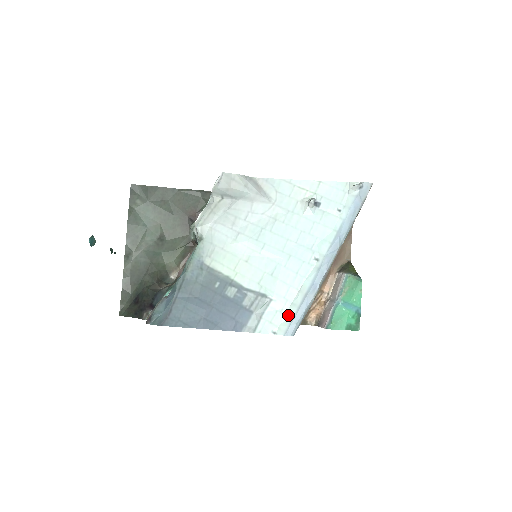
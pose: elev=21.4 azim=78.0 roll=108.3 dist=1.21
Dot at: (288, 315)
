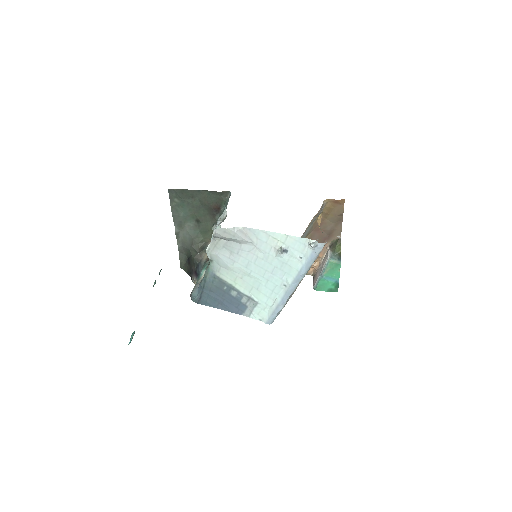
Dot at: (268, 313)
